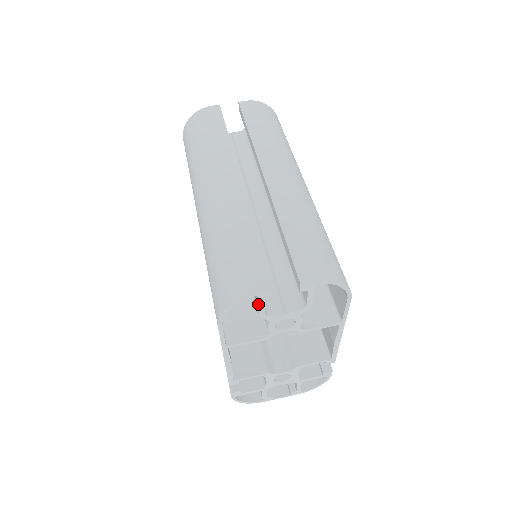
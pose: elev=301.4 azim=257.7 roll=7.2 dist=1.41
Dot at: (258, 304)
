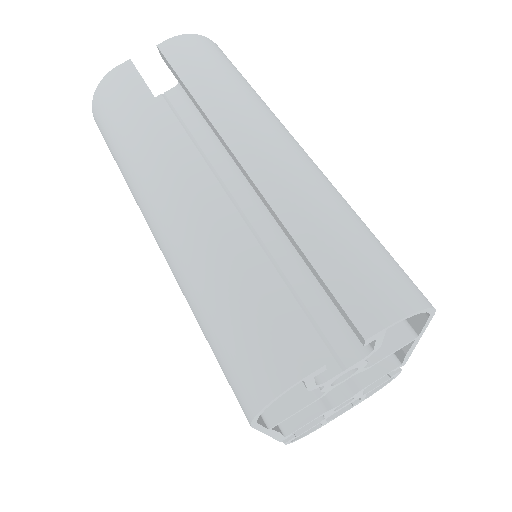
Dot at: occluded
